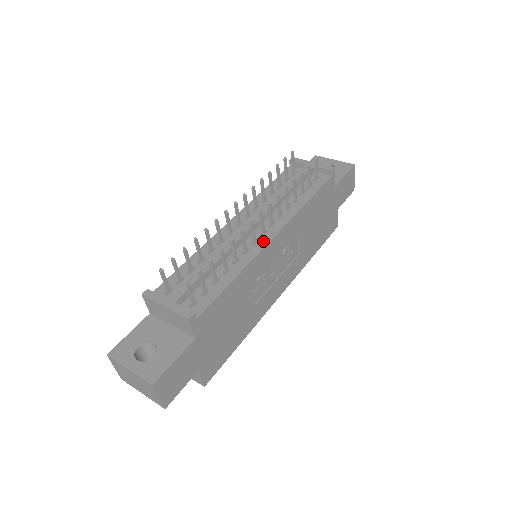
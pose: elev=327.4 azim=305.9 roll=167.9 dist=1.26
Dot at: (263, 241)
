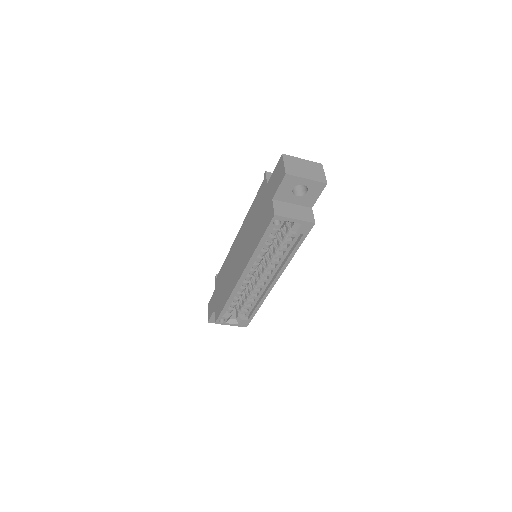
Dot at: occluded
